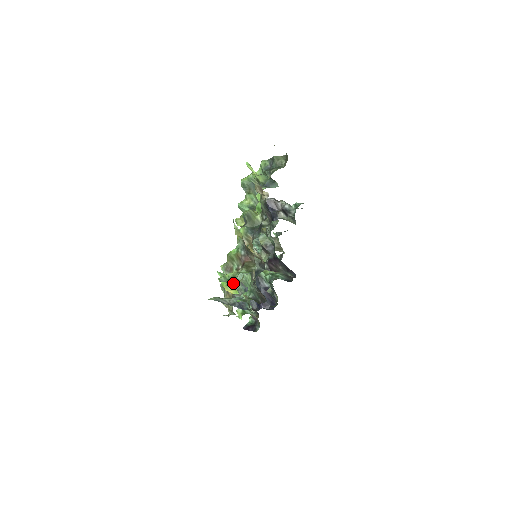
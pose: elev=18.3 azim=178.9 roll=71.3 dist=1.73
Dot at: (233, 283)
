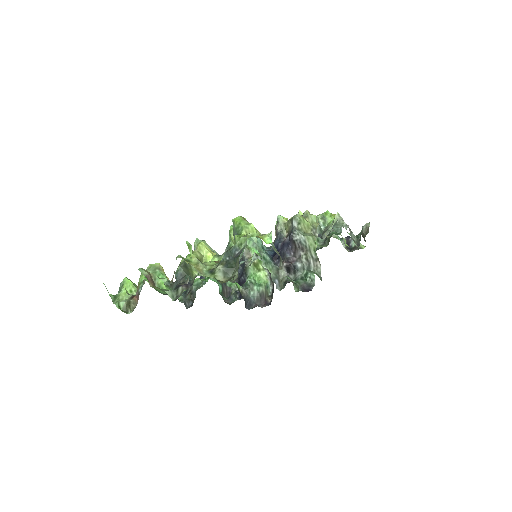
Dot at: occluded
